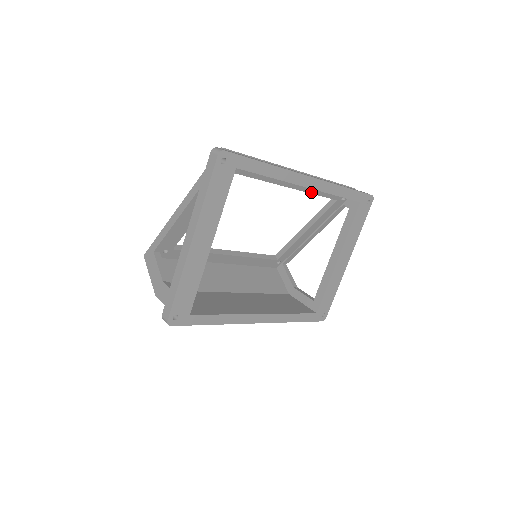
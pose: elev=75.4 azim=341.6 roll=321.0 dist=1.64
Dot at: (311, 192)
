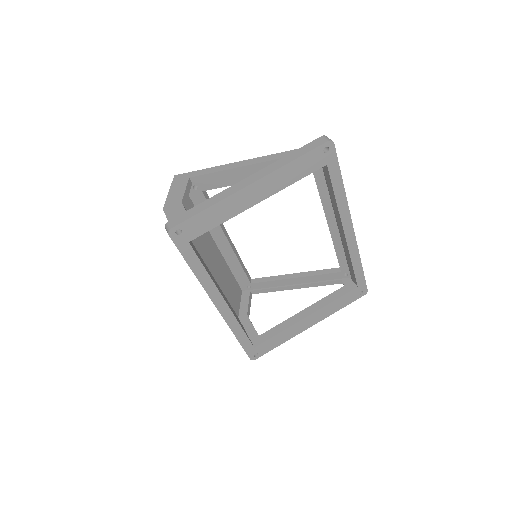
Dot at: (335, 245)
